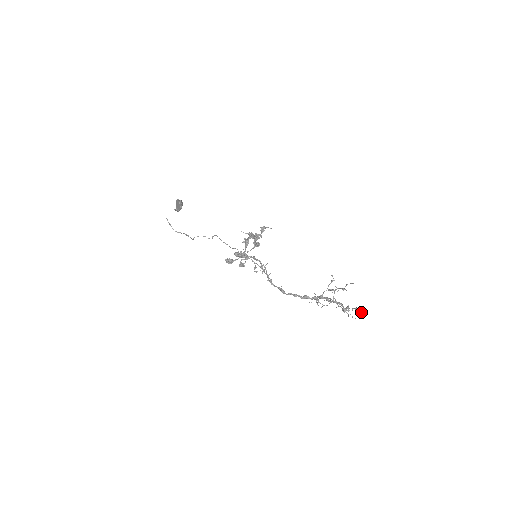
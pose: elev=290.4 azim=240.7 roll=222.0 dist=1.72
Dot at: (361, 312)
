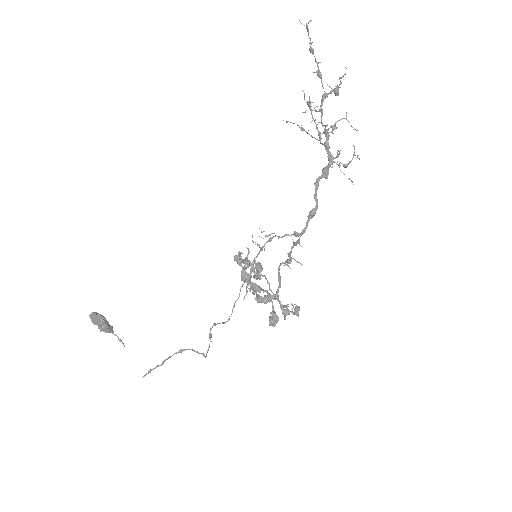
Dot at: occluded
